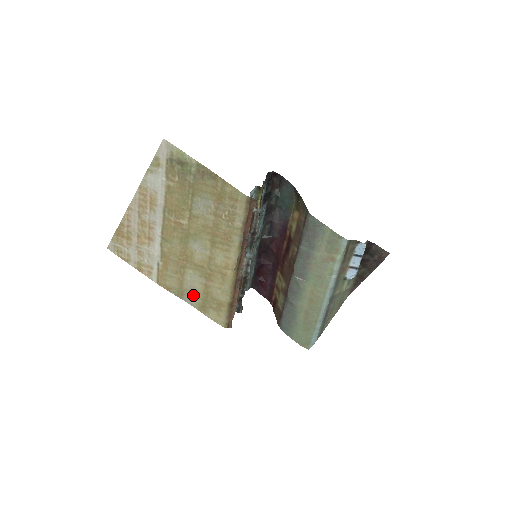
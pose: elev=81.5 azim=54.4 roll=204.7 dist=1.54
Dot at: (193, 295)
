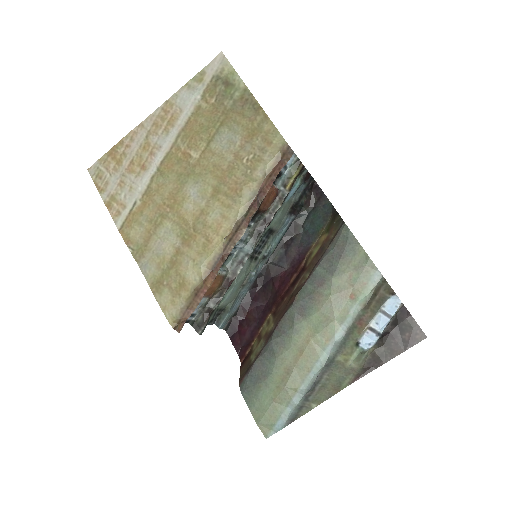
Dot at: (155, 261)
